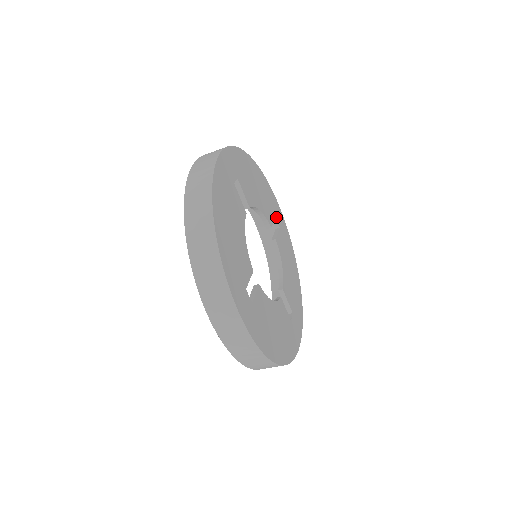
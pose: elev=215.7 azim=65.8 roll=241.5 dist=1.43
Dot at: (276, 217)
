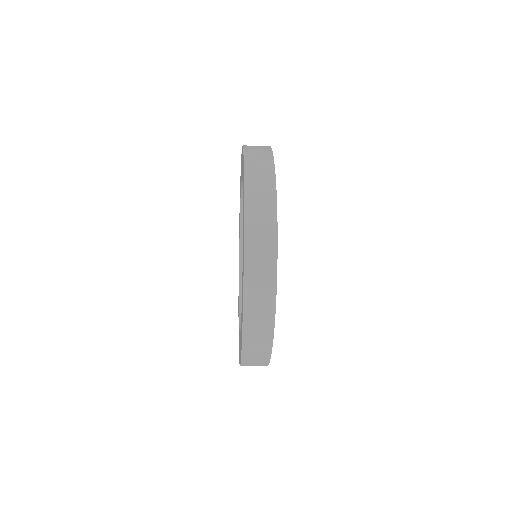
Dot at: occluded
